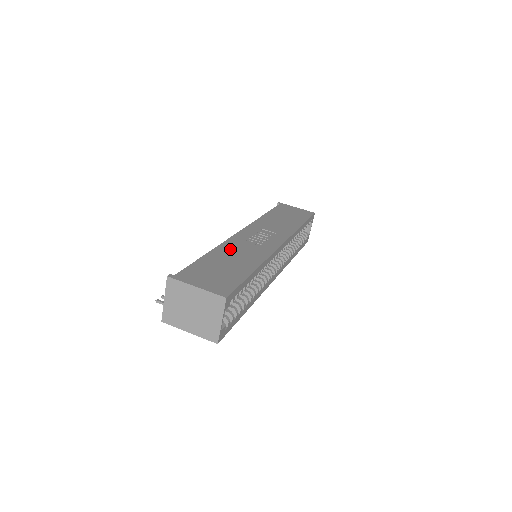
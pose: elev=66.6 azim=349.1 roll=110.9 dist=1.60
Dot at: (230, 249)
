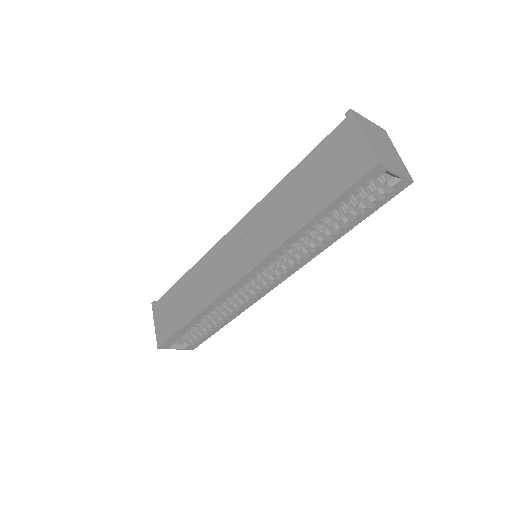
Dot at: (198, 275)
